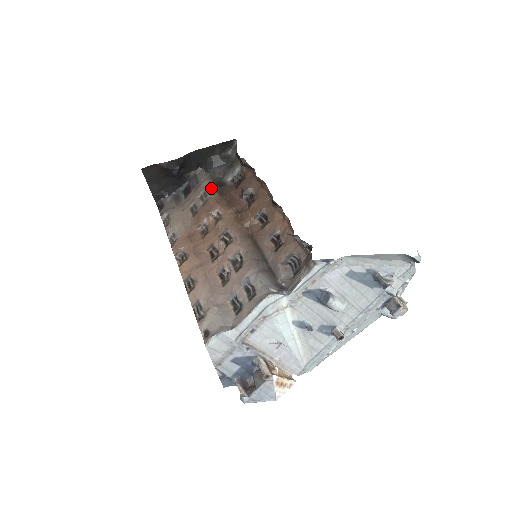
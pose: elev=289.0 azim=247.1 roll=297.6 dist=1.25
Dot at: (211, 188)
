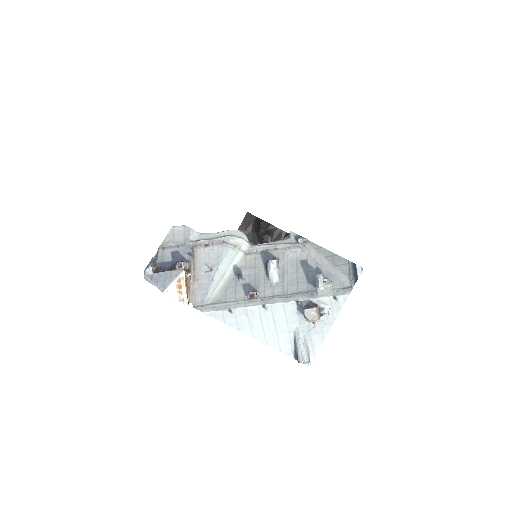
Dot at: occluded
